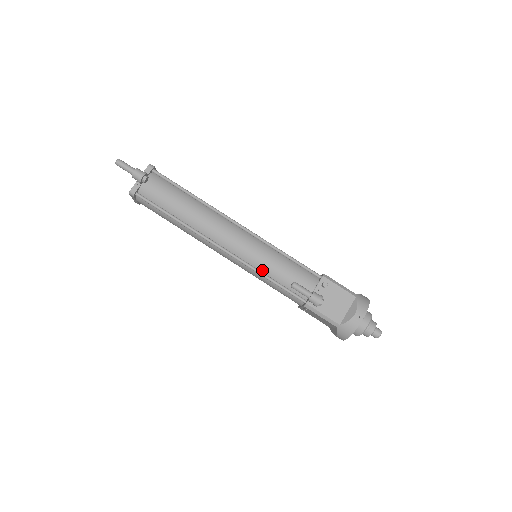
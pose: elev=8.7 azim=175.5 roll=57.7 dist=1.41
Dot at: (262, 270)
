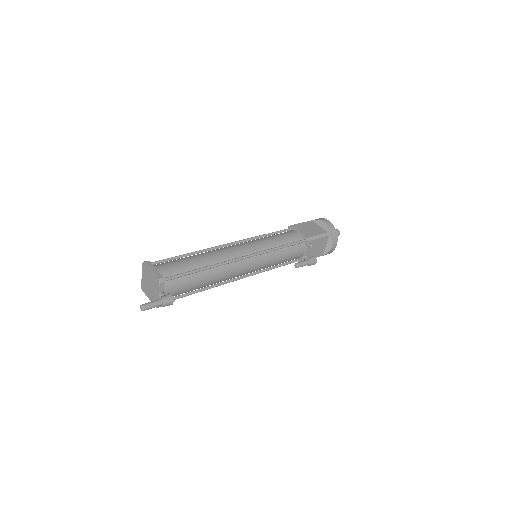
Dot at: (269, 267)
